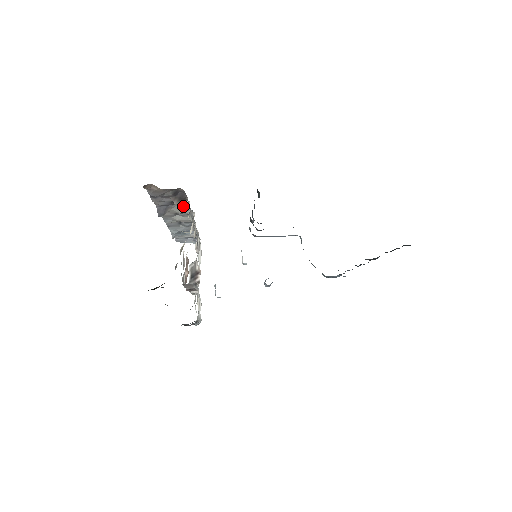
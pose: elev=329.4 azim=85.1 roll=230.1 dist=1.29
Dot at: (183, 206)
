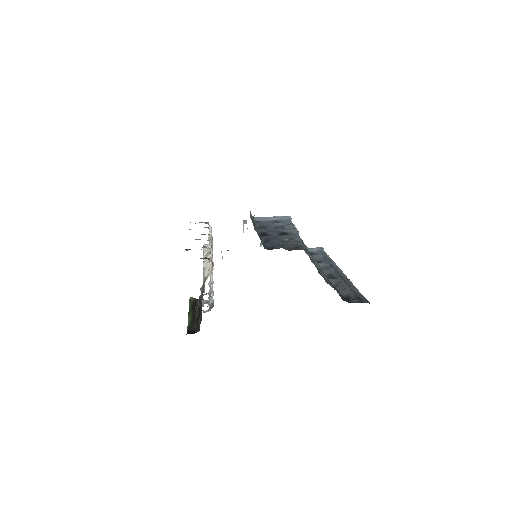
Dot at: occluded
